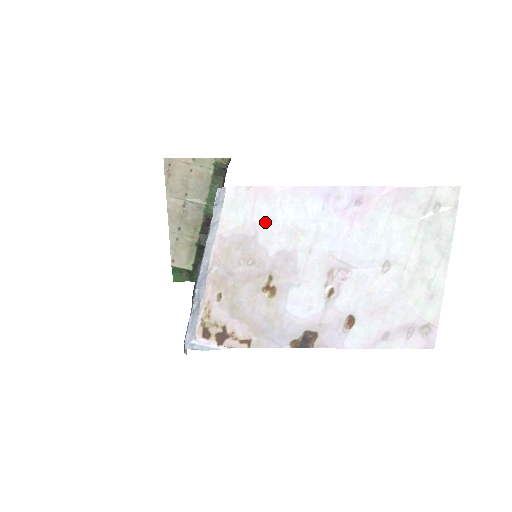
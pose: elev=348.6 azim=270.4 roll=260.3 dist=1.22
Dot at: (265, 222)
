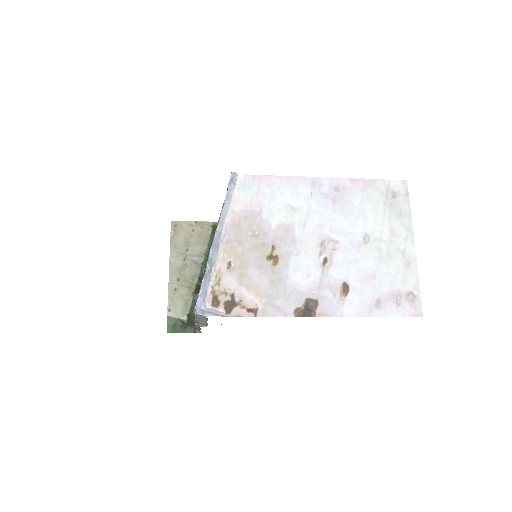
Dot at: (268, 201)
